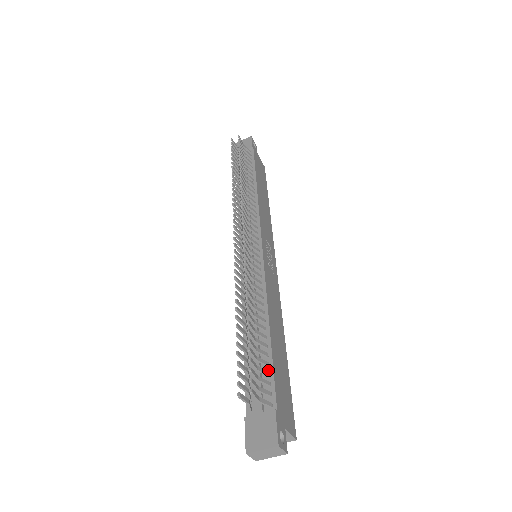
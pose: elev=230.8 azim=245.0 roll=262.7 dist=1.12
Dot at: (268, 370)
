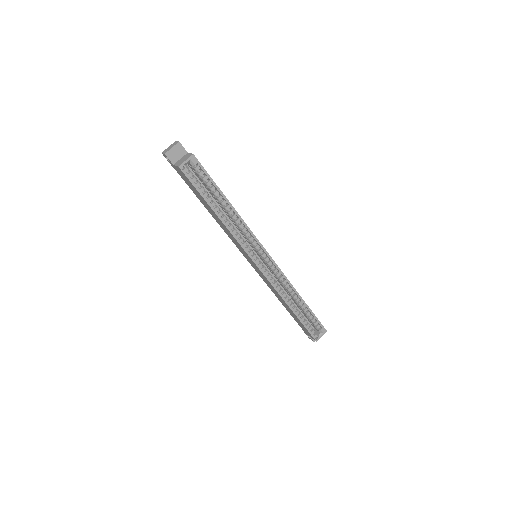
Dot at: occluded
